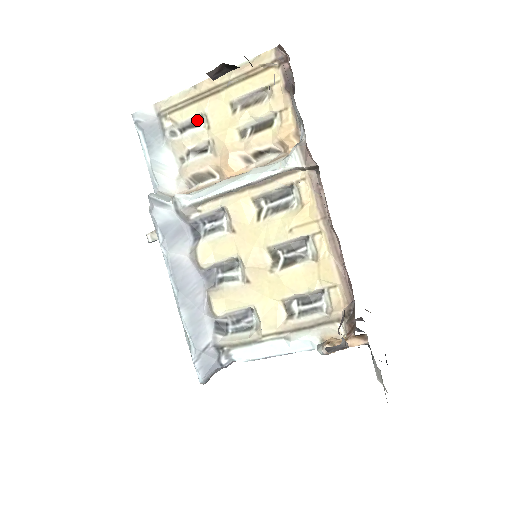
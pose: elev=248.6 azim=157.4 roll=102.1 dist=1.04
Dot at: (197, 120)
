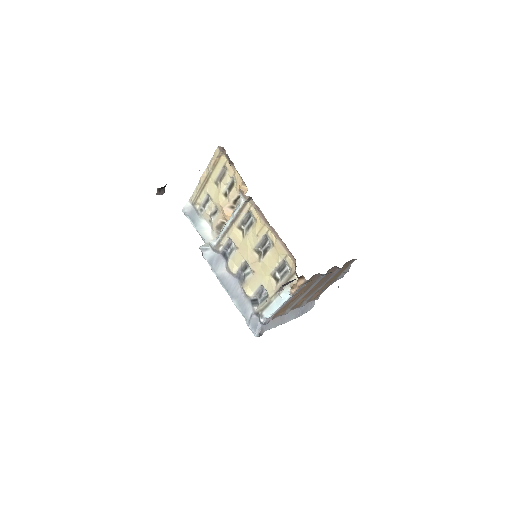
Dot at: (207, 198)
